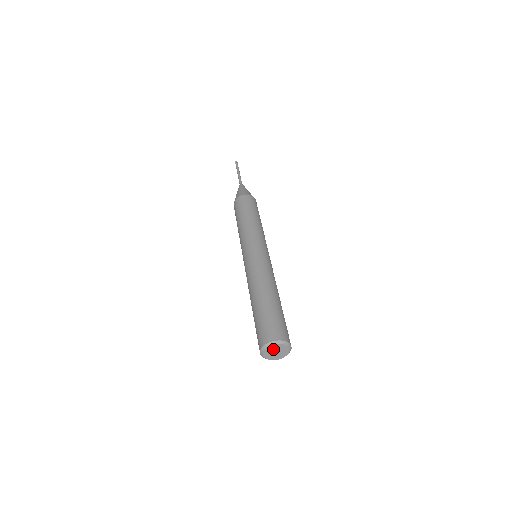
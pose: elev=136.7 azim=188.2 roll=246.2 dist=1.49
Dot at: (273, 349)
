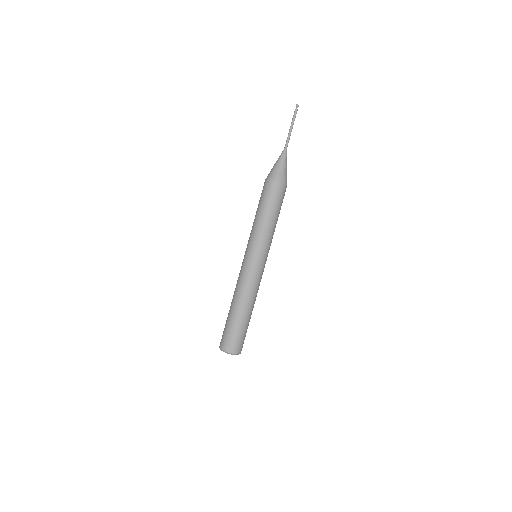
Dot at: occluded
